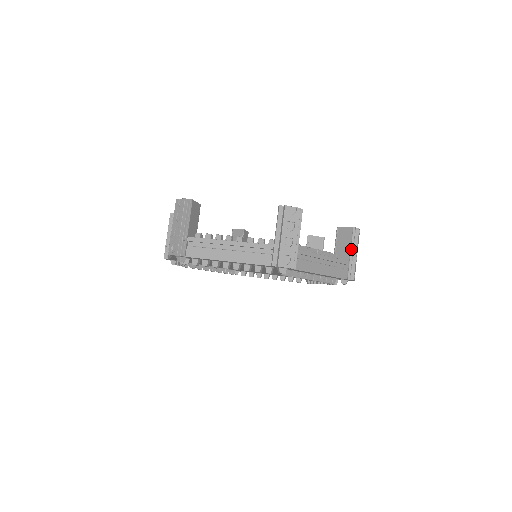
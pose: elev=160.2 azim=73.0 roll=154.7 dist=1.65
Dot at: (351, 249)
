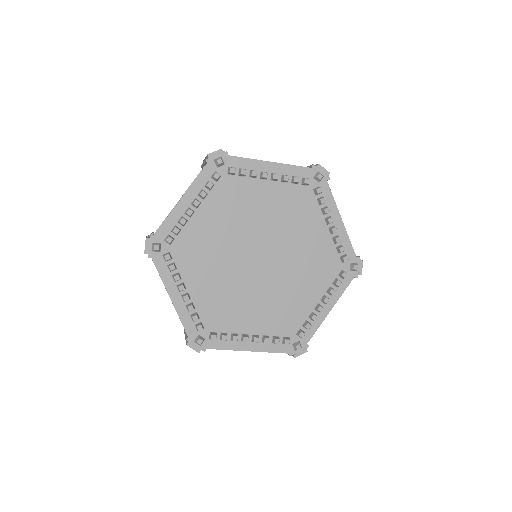
Dot at: occluded
